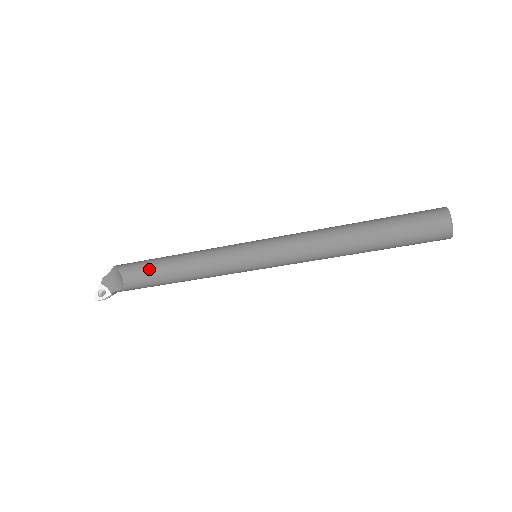
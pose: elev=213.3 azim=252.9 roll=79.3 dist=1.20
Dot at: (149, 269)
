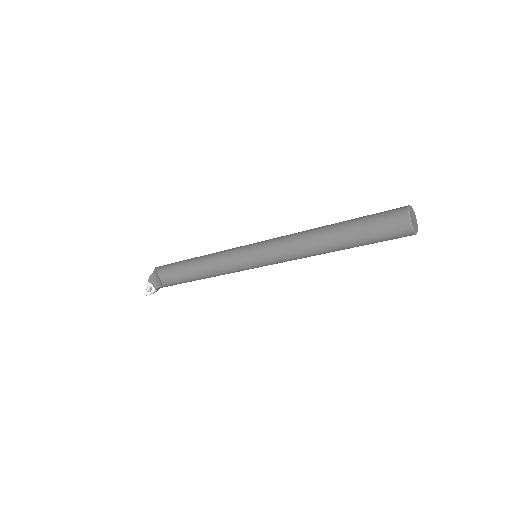
Dot at: (177, 271)
